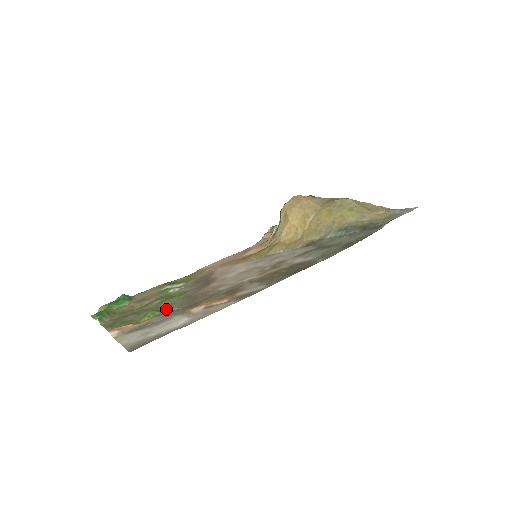
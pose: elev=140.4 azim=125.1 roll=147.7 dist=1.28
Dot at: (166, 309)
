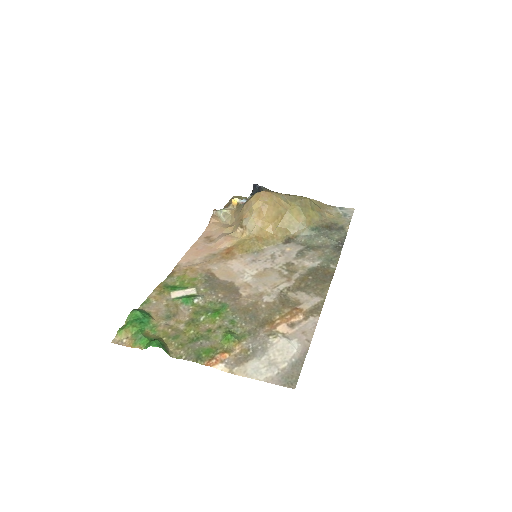
Dot at: (238, 329)
